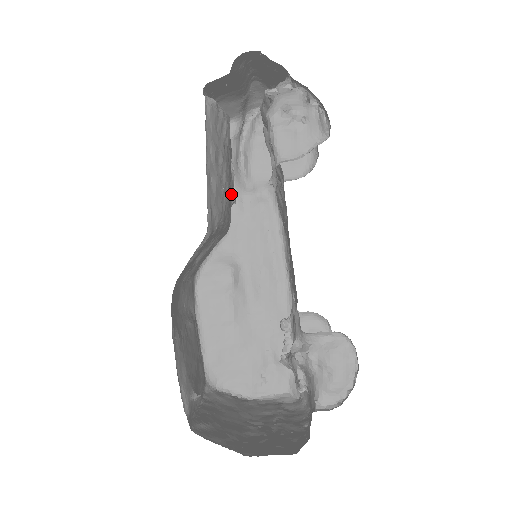
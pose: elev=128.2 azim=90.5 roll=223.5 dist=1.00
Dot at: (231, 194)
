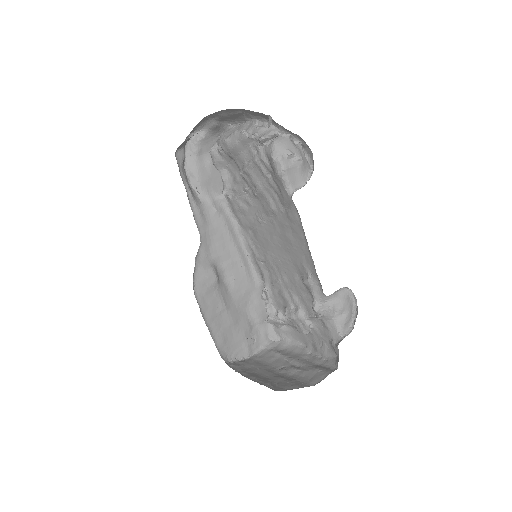
Dot at: occluded
